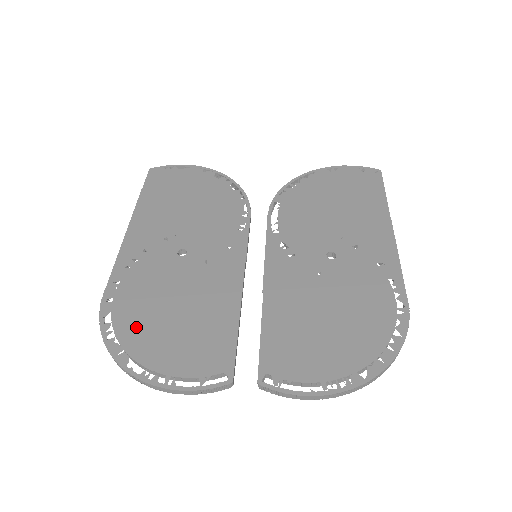
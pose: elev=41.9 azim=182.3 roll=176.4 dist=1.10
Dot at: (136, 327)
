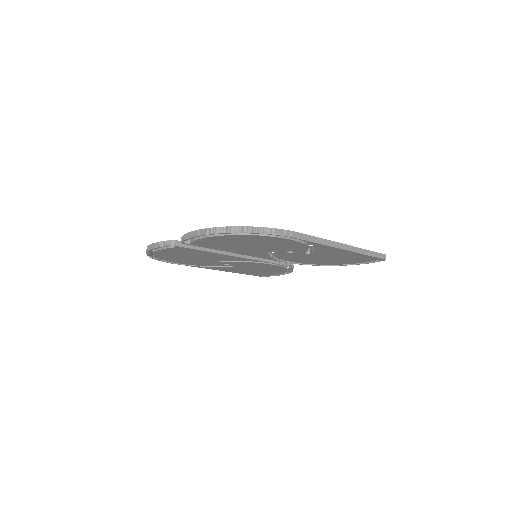
Dot at: occluded
